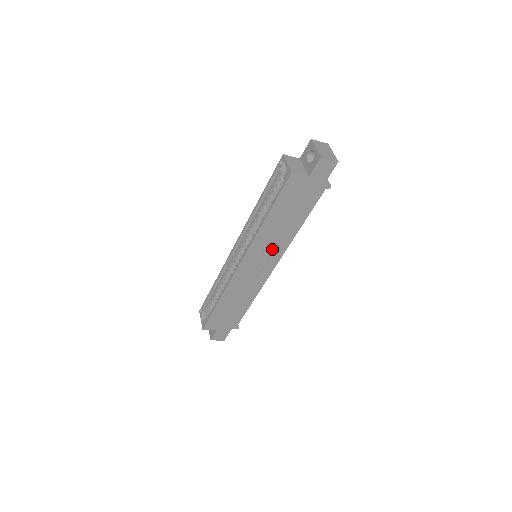
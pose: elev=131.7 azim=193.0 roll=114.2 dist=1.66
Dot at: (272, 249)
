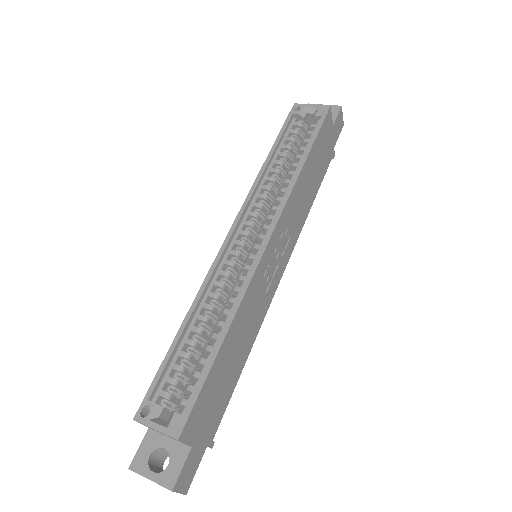
Dot at: (291, 230)
